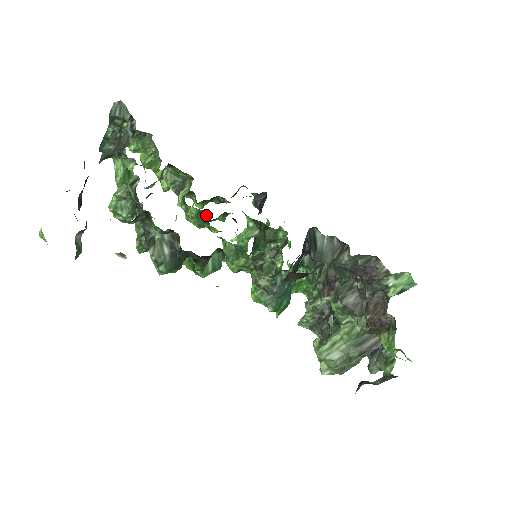
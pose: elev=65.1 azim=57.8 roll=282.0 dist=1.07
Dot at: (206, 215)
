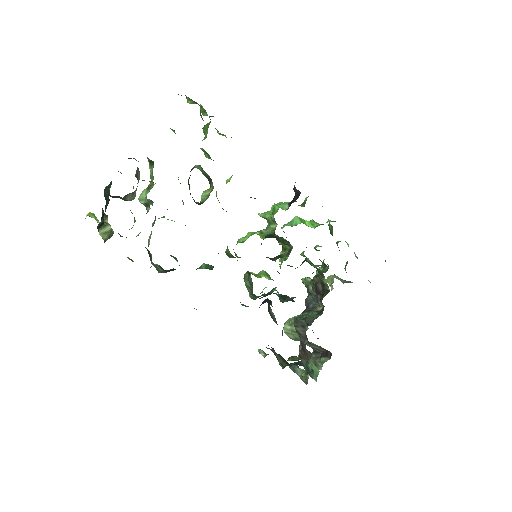
Dot at: occluded
